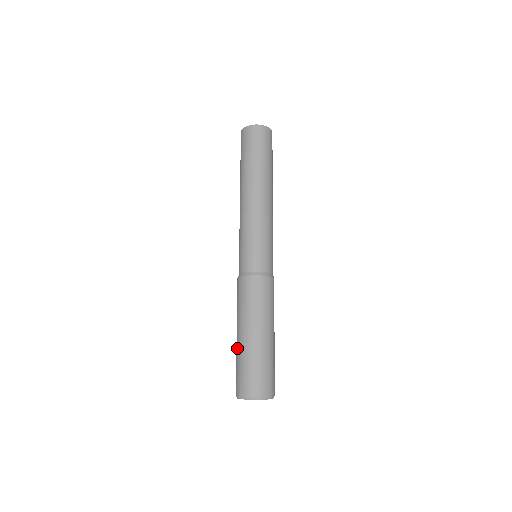
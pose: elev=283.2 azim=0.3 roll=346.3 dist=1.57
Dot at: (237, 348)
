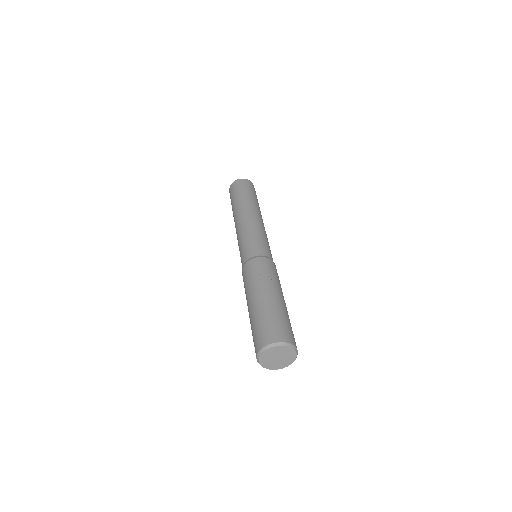
Dot at: (255, 311)
